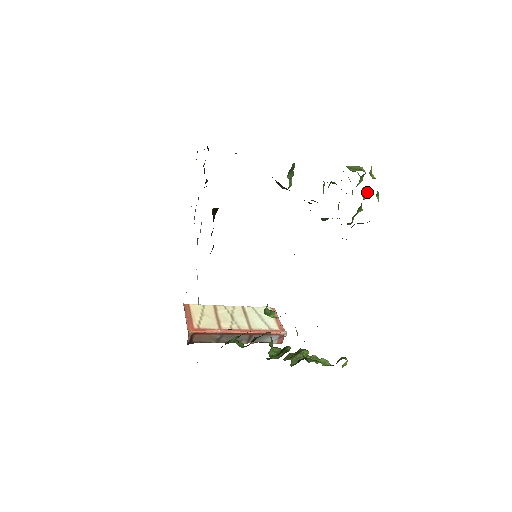
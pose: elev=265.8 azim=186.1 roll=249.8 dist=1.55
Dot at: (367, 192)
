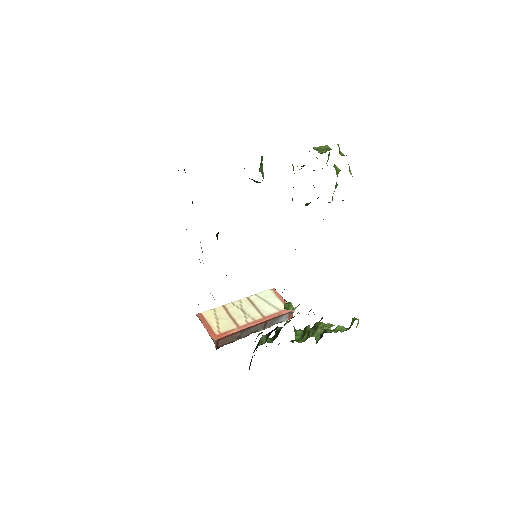
Dot at: (338, 168)
